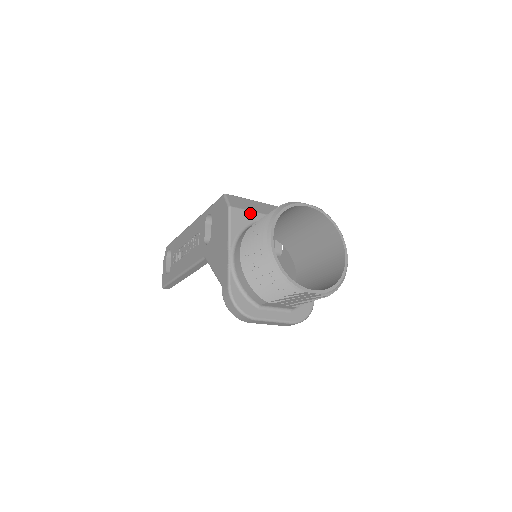
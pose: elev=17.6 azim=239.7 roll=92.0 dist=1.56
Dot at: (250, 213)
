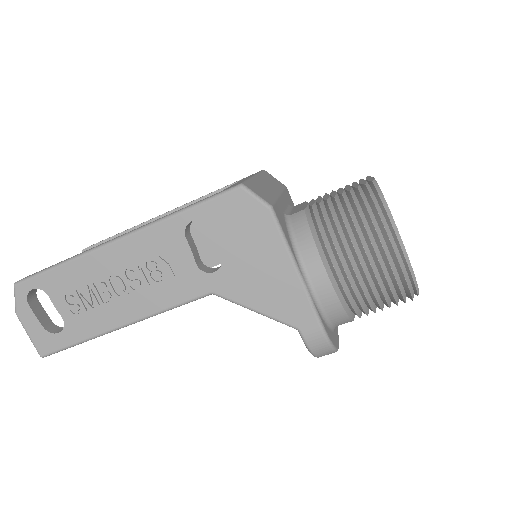
Dot at: (278, 204)
